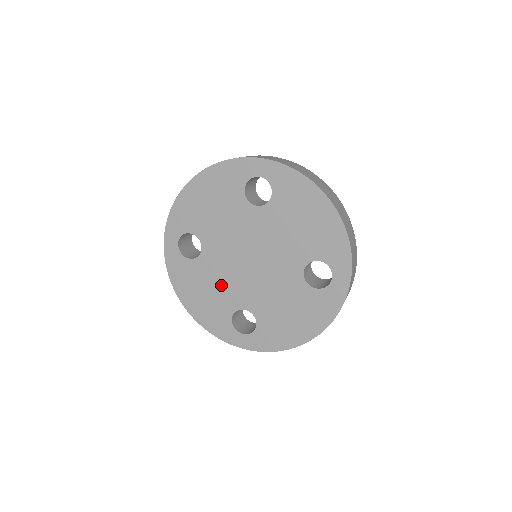
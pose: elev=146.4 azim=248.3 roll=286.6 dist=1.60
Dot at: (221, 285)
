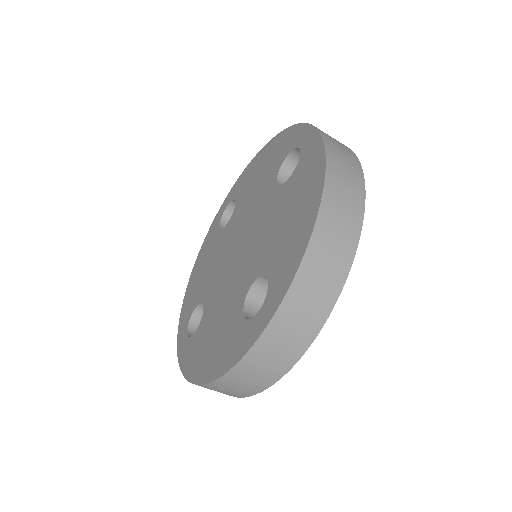
Dot at: (213, 267)
